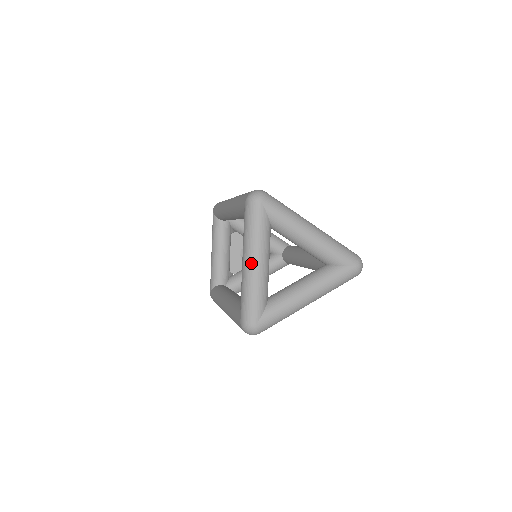
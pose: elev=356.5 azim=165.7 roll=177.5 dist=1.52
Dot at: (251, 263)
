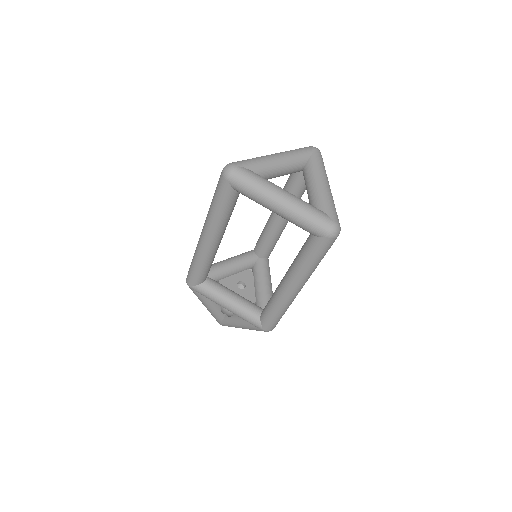
Dot at: (275, 154)
